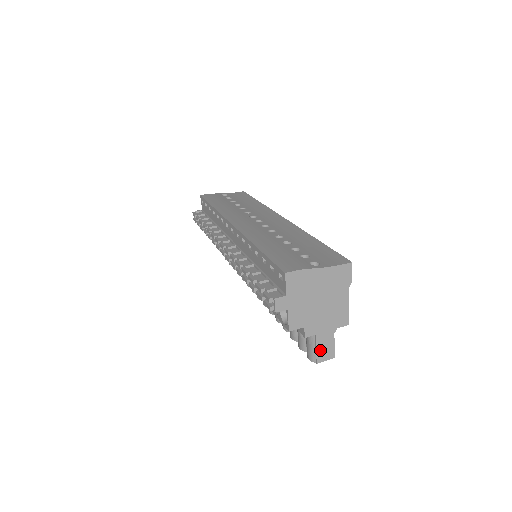
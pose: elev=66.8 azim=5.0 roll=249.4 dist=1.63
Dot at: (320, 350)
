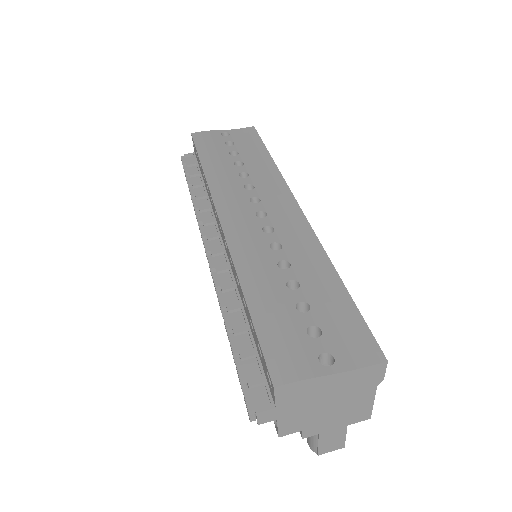
Dot at: (324, 444)
